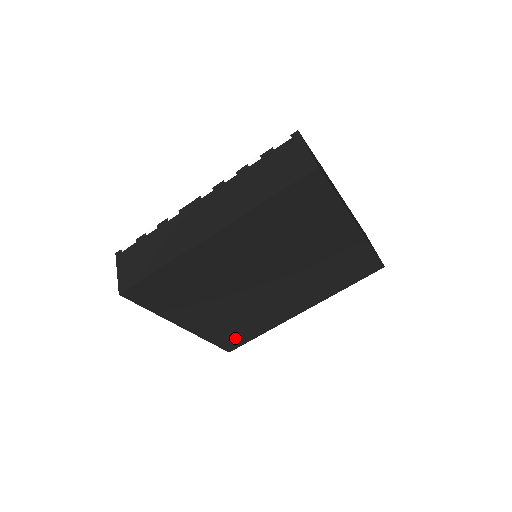
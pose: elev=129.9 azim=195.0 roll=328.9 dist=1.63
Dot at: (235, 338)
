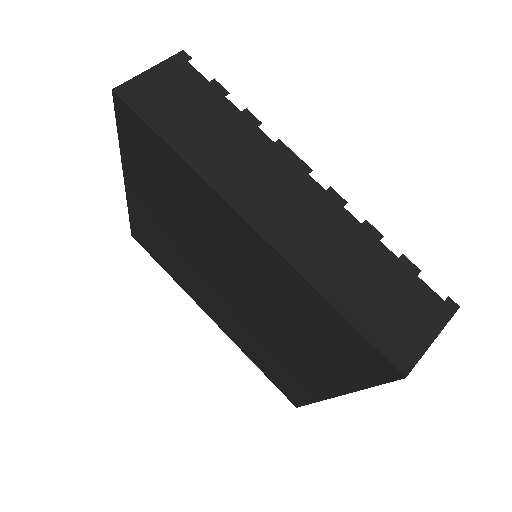
Dot at: (148, 243)
